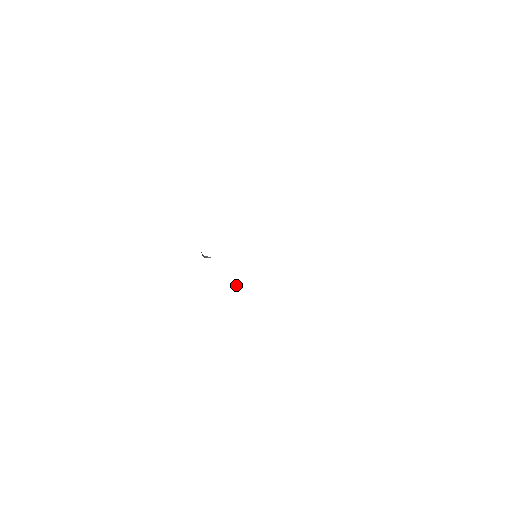
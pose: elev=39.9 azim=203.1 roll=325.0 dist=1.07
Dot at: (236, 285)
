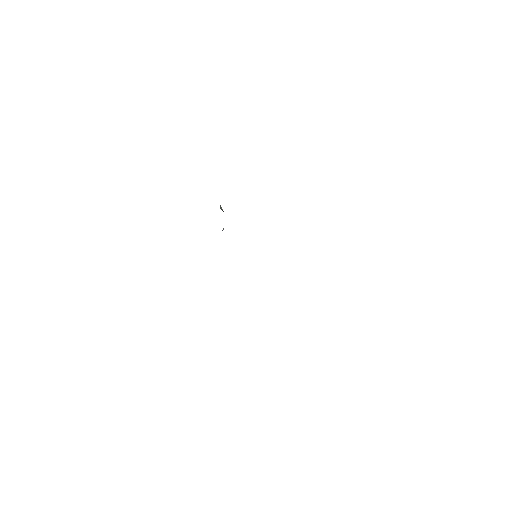
Dot at: (223, 229)
